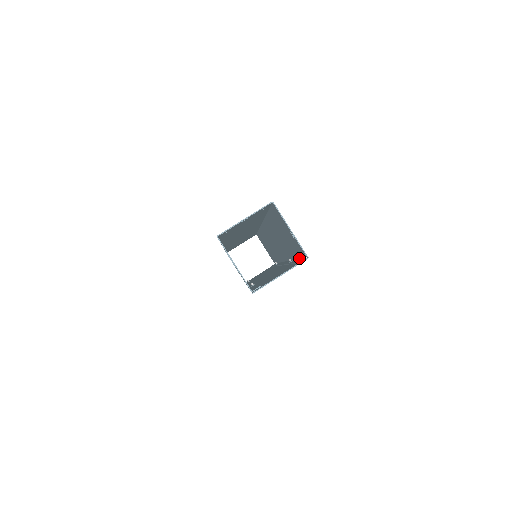
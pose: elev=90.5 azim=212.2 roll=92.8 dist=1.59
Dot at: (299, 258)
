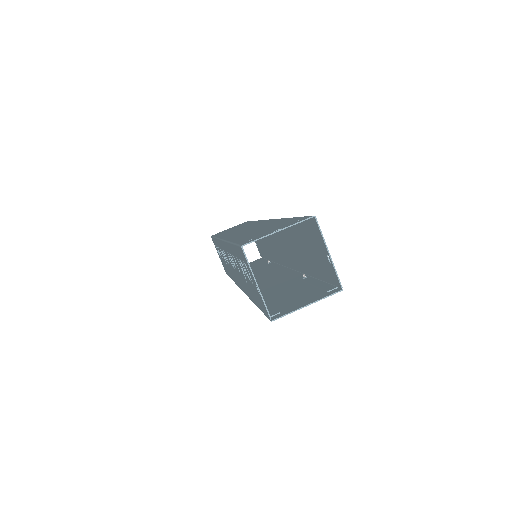
Dot at: (322, 280)
